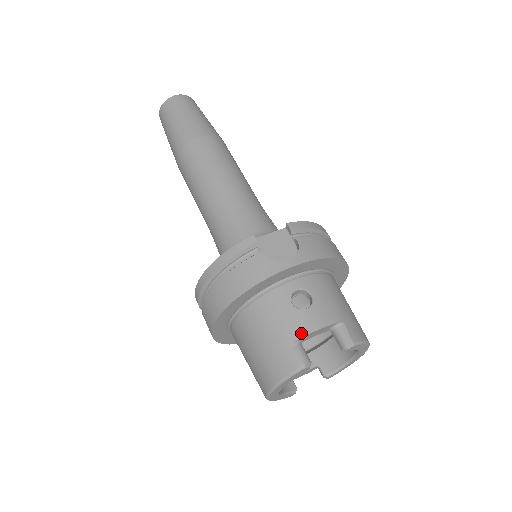
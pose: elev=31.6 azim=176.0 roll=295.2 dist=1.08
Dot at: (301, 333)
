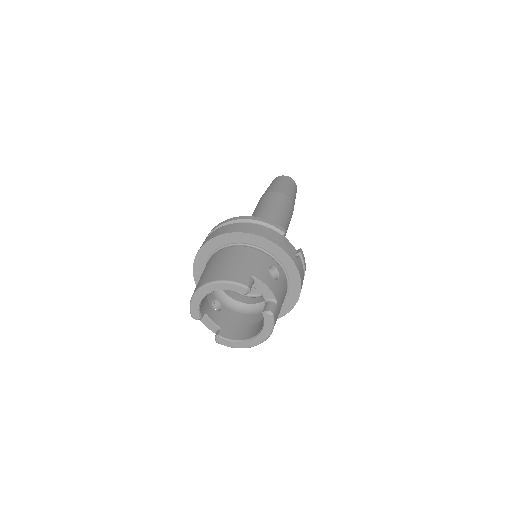
Dot at: (261, 278)
